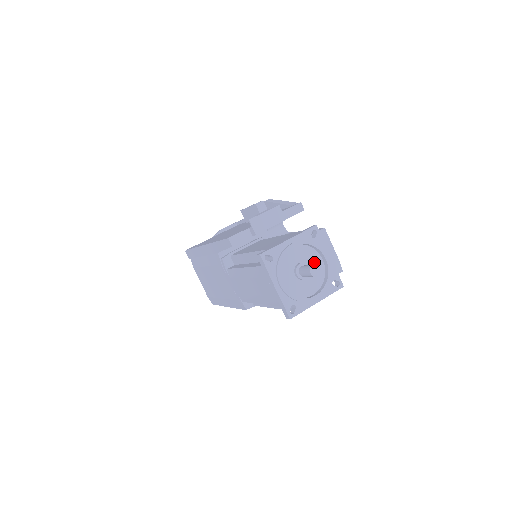
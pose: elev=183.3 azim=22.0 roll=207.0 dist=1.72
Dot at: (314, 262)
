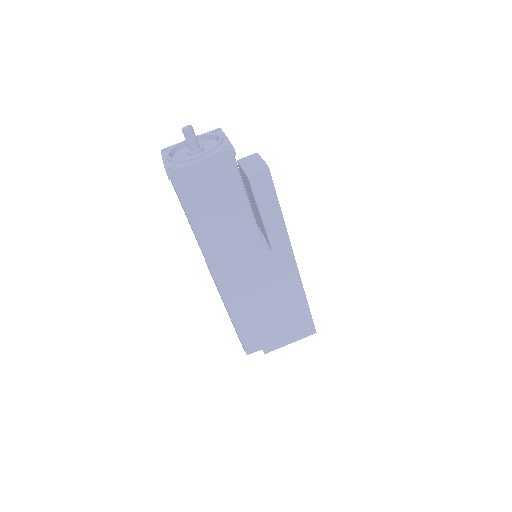
Dot at: (211, 146)
